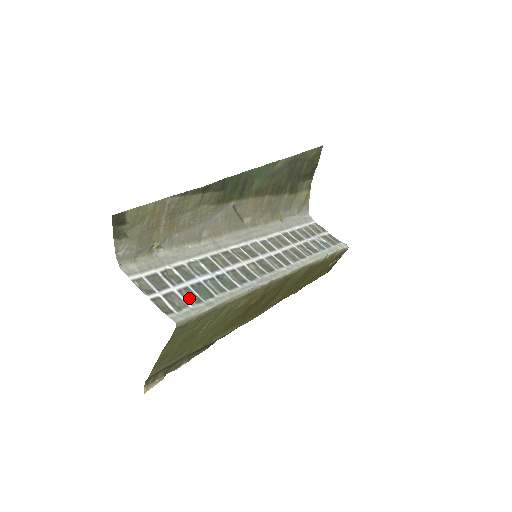
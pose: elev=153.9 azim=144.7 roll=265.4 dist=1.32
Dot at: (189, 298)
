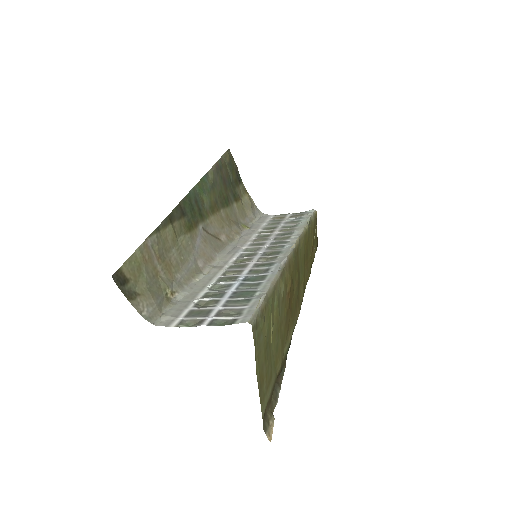
Dot at: (238, 304)
